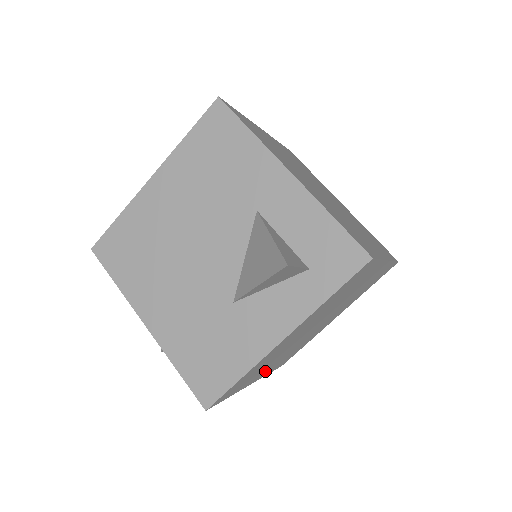
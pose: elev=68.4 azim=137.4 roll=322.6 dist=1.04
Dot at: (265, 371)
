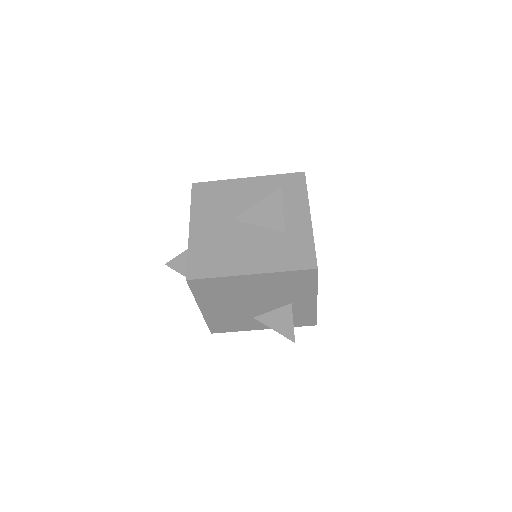
Dot at: occluded
